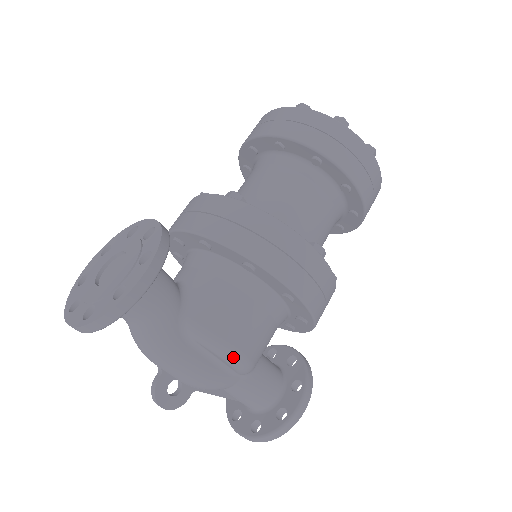
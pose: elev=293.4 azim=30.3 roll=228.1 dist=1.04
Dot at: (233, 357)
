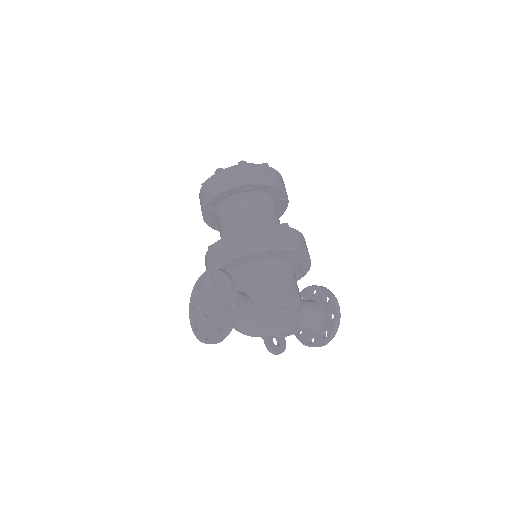
Dot at: (291, 301)
